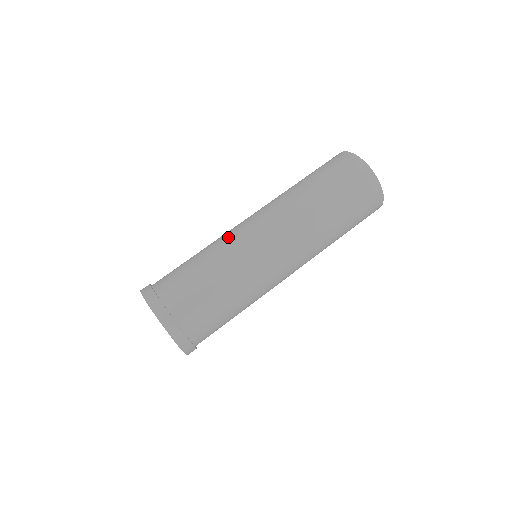
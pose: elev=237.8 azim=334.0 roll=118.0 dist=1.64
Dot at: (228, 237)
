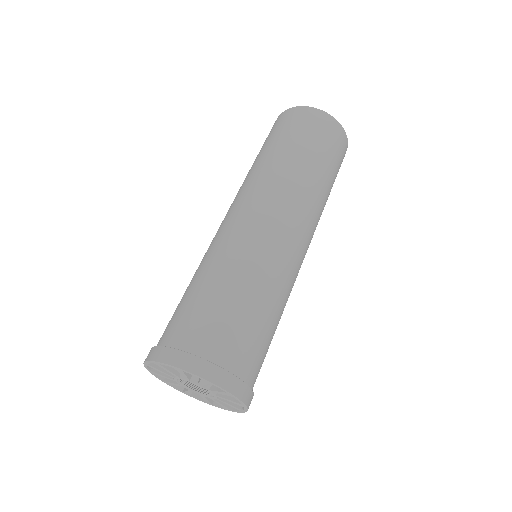
Dot at: (213, 244)
